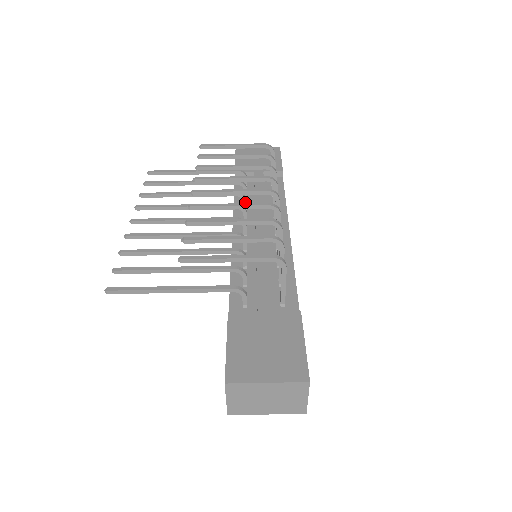
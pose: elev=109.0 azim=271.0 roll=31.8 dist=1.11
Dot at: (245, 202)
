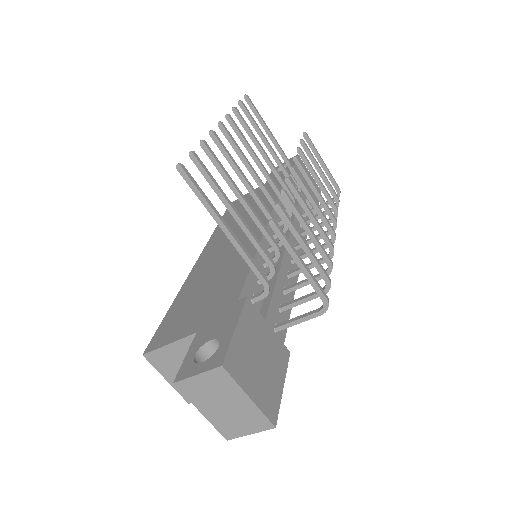
Dot at: occluded
